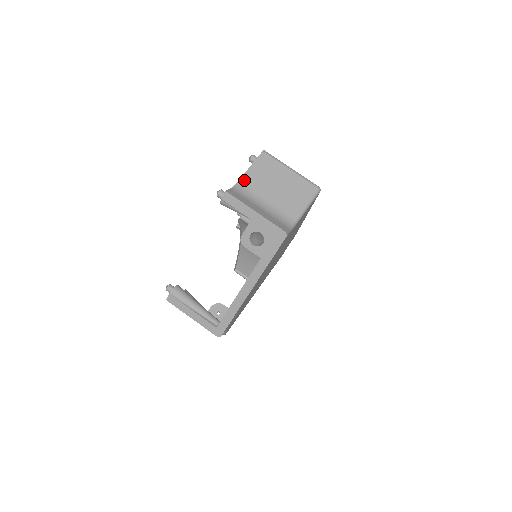
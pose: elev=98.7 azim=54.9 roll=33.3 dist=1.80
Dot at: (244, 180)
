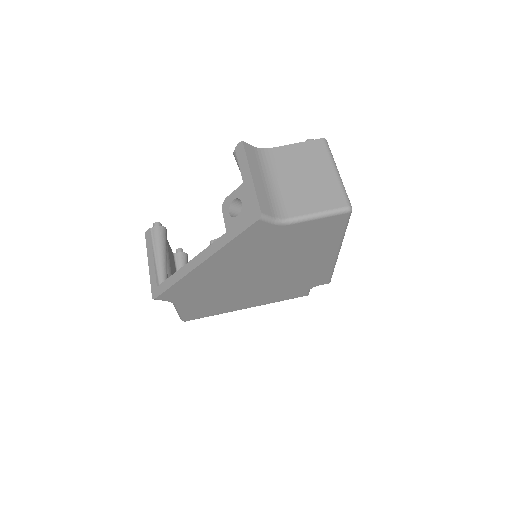
Dot at: (277, 150)
